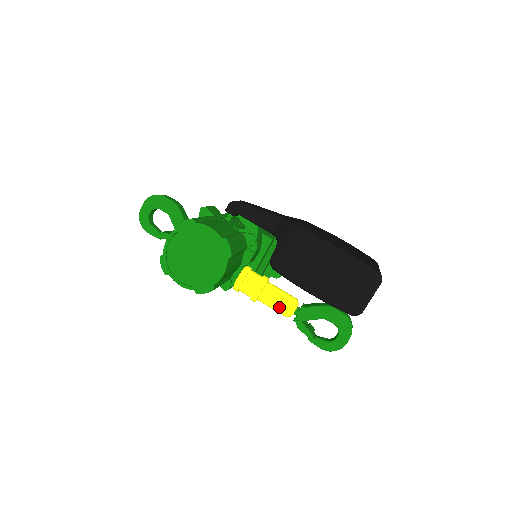
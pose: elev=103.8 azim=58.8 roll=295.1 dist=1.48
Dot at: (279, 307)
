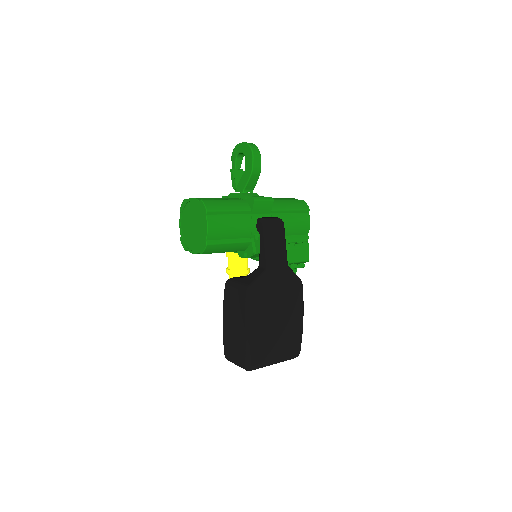
Dot at: occluded
